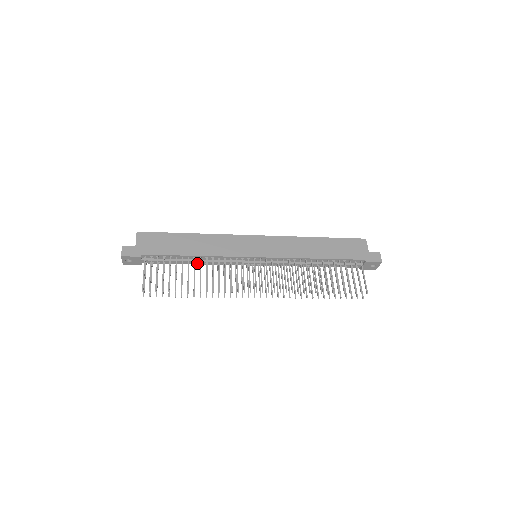
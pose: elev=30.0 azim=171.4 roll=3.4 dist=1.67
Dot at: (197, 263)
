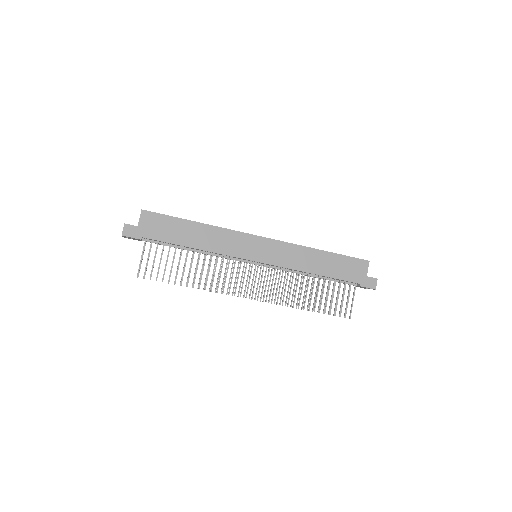
Dot at: occluded
